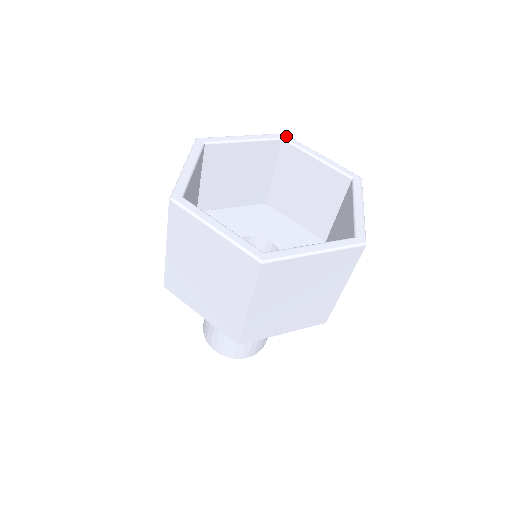
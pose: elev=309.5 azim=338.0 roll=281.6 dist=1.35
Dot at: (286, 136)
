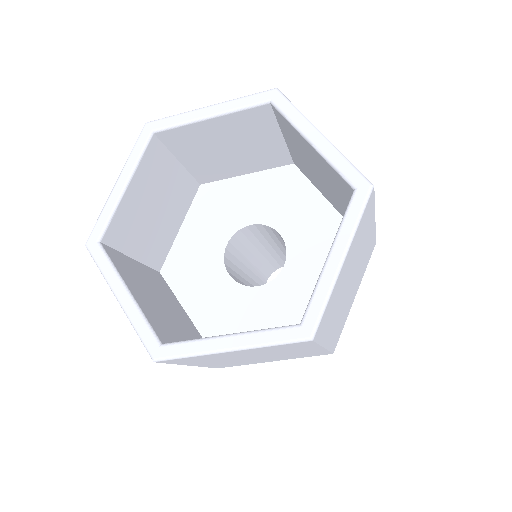
Dot at: (152, 125)
